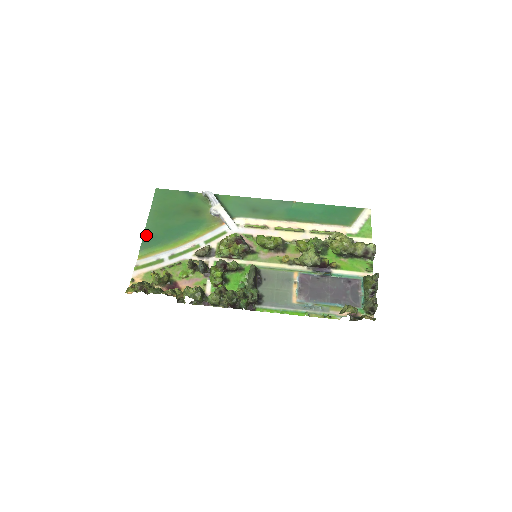
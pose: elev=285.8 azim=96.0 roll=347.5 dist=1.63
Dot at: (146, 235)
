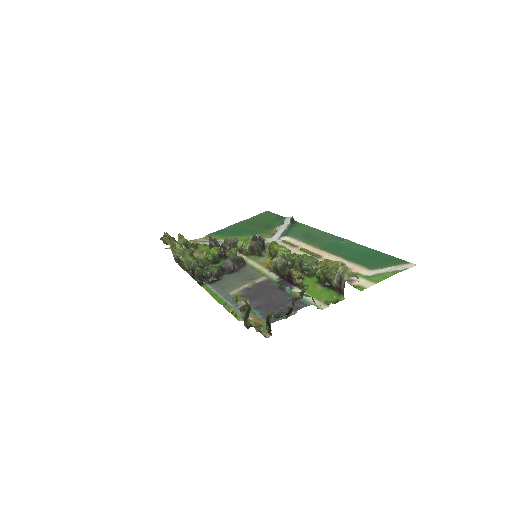
Dot at: (223, 229)
